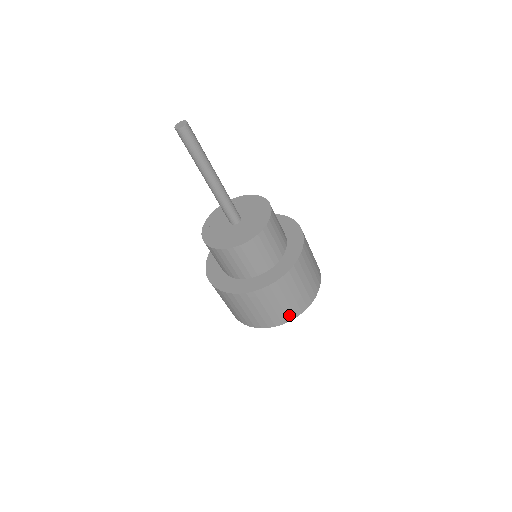
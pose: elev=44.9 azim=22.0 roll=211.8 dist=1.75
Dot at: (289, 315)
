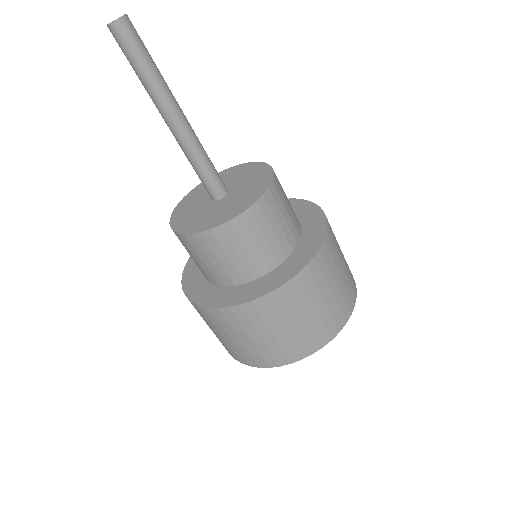
Dot at: (279, 357)
